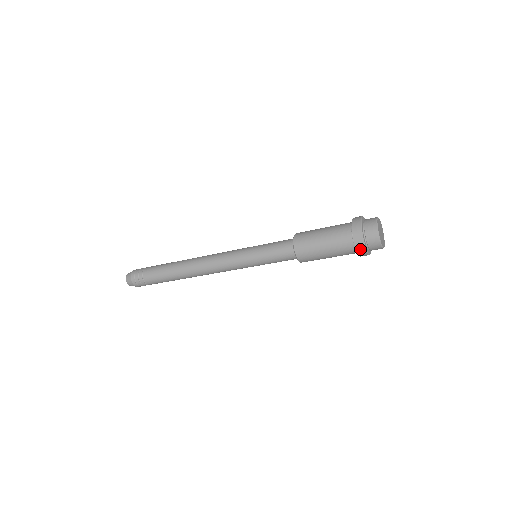
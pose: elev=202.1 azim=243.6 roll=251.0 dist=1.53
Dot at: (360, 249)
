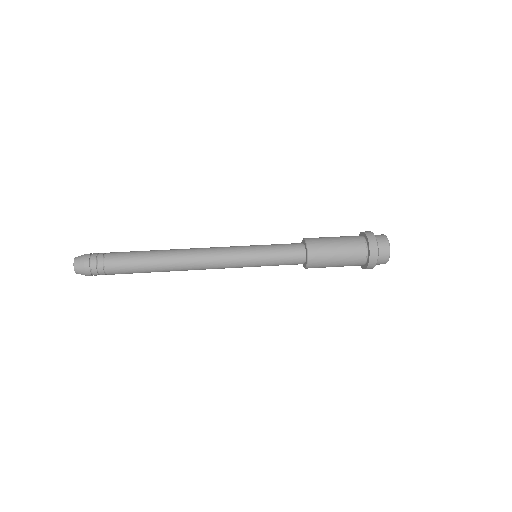
Dot at: occluded
